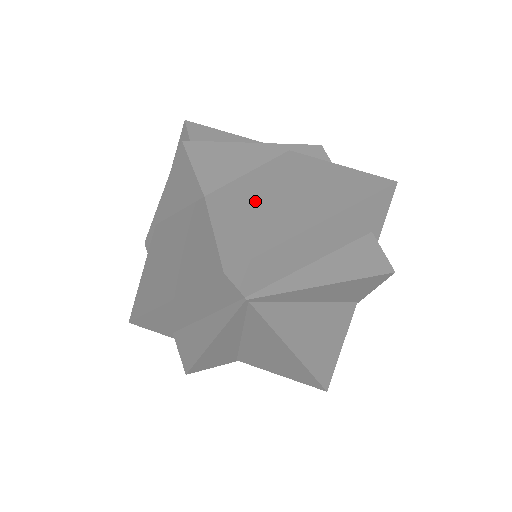
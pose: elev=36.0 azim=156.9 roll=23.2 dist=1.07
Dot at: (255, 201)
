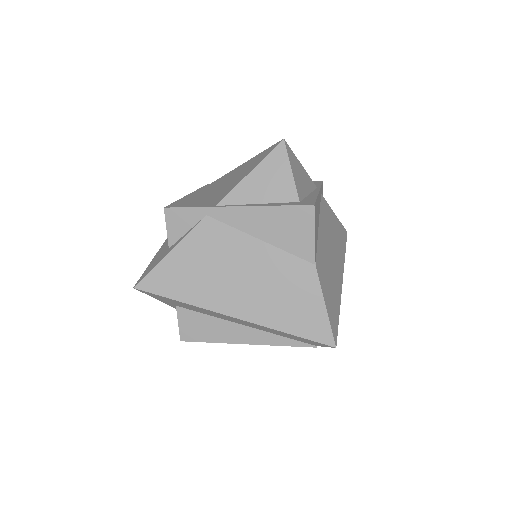
Dot at: (327, 266)
